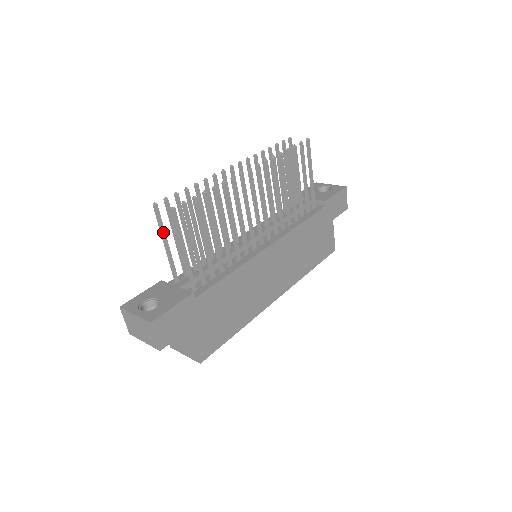
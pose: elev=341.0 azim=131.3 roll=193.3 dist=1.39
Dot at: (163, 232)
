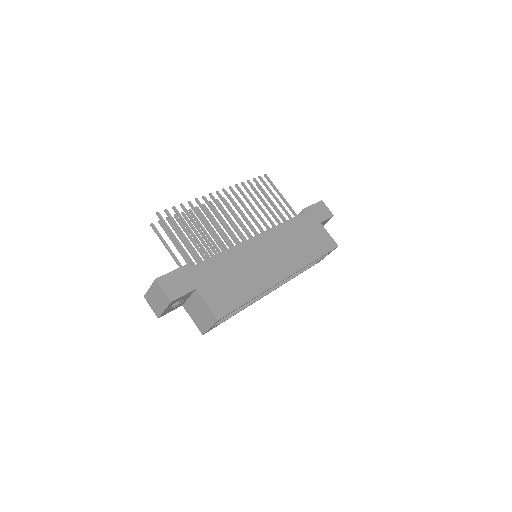
Dot at: (163, 241)
